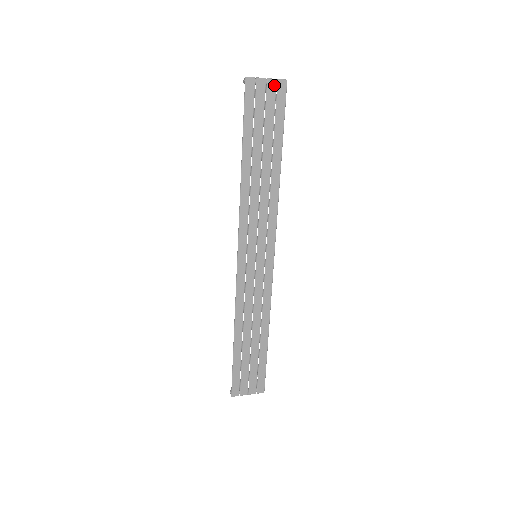
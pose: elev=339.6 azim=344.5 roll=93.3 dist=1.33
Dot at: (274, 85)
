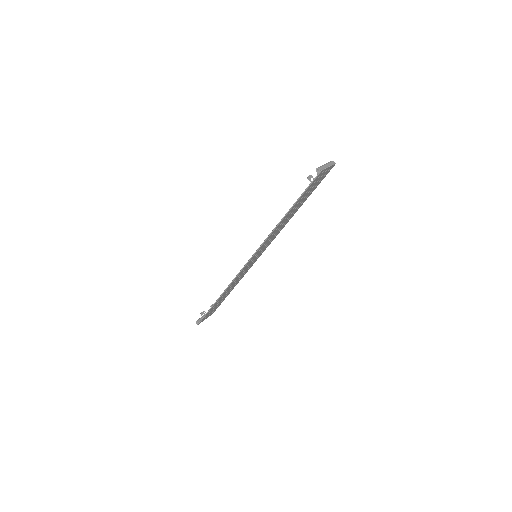
Dot at: (329, 169)
